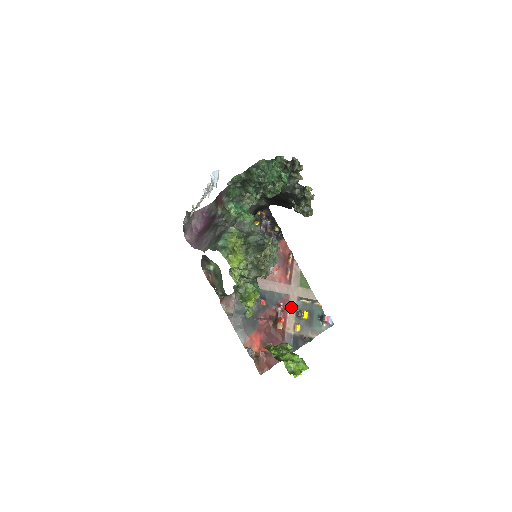
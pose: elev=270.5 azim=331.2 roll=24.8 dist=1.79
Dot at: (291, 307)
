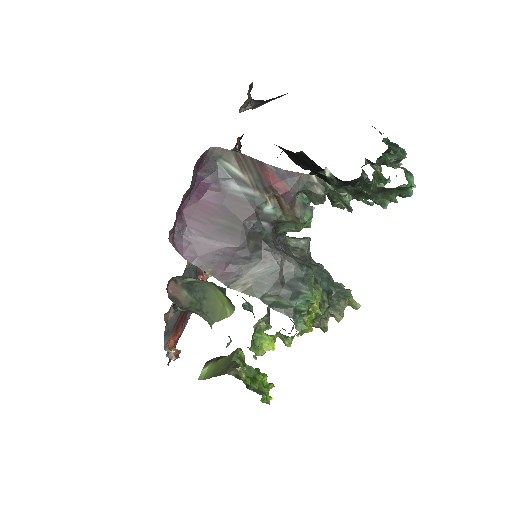
Dot at: occluded
